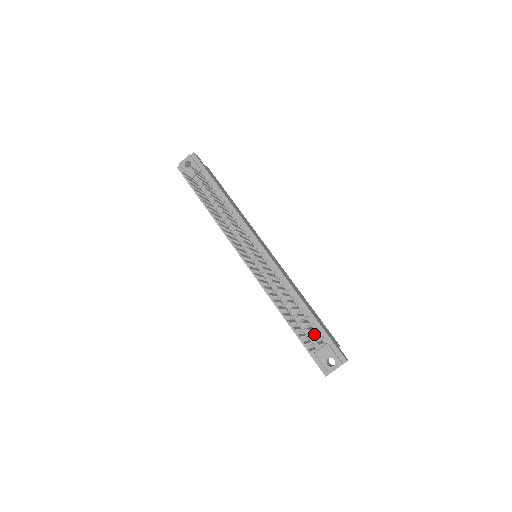
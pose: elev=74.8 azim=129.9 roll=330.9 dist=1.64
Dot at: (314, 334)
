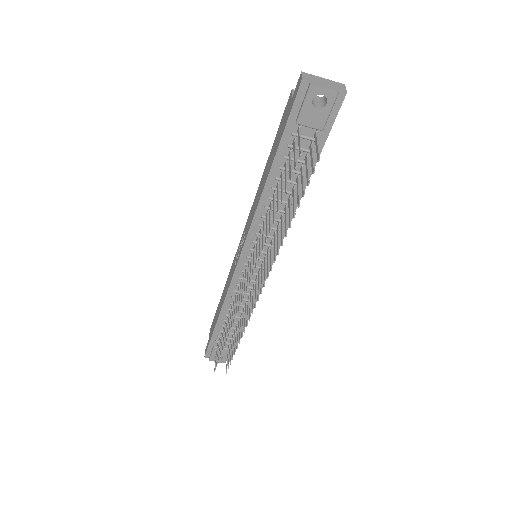
Dot at: (229, 338)
